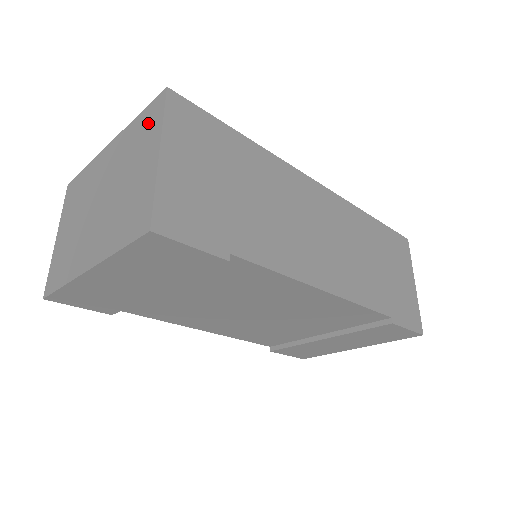
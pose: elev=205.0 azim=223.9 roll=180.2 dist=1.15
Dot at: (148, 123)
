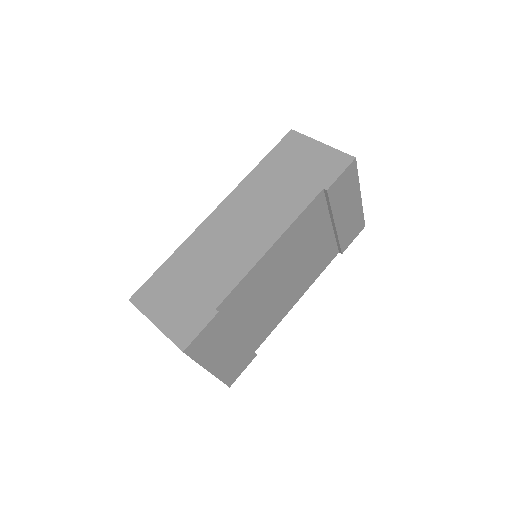
Dot at: occluded
